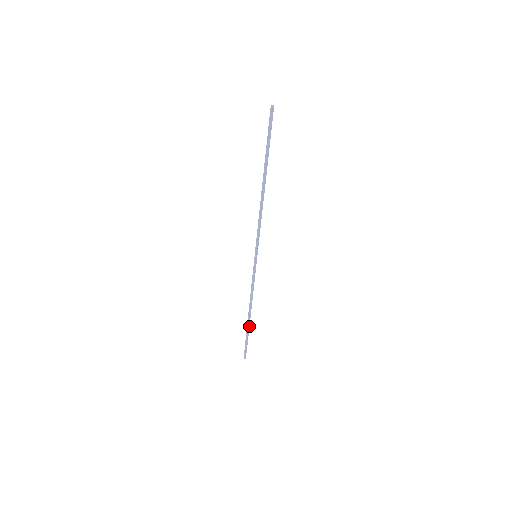
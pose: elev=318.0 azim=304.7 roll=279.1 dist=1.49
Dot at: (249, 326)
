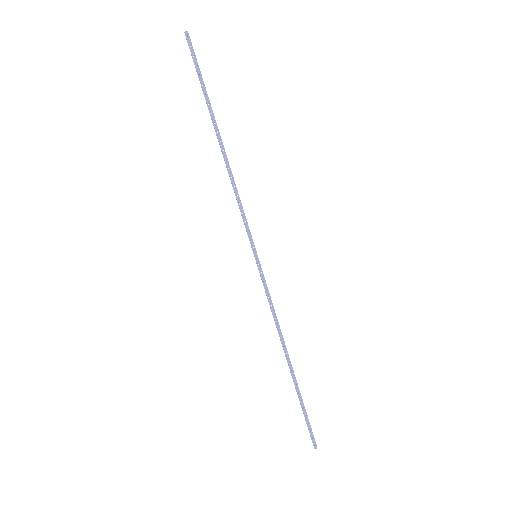
Dot at: (296, 382)
